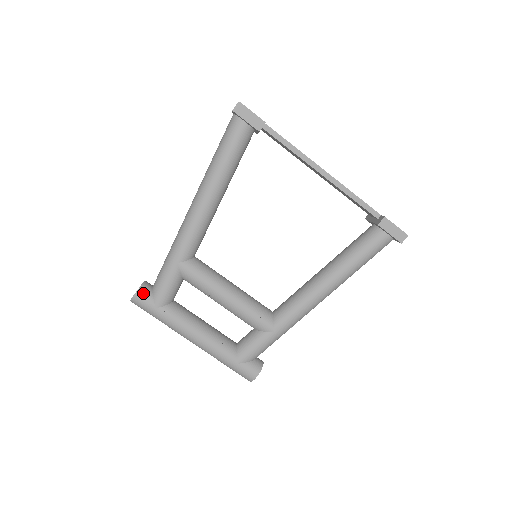
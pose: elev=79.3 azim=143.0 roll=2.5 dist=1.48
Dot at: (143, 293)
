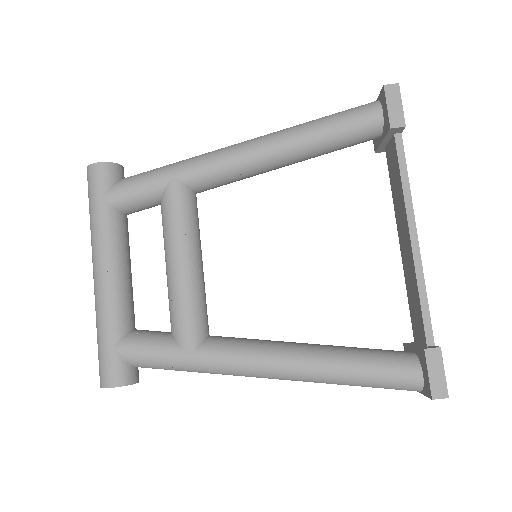
Dot at: (108, 171)
